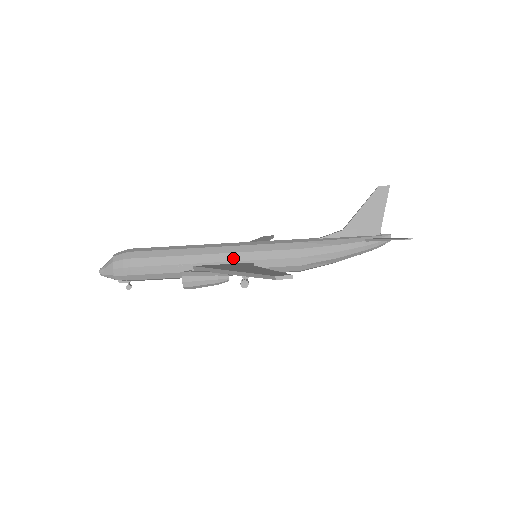
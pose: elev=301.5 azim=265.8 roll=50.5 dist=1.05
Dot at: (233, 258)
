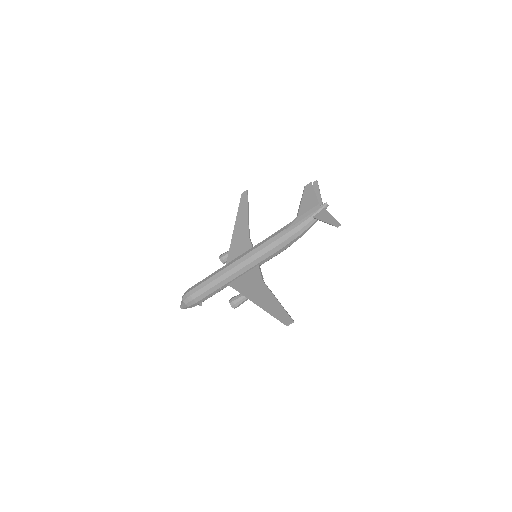
Dot at: (246, 269)
